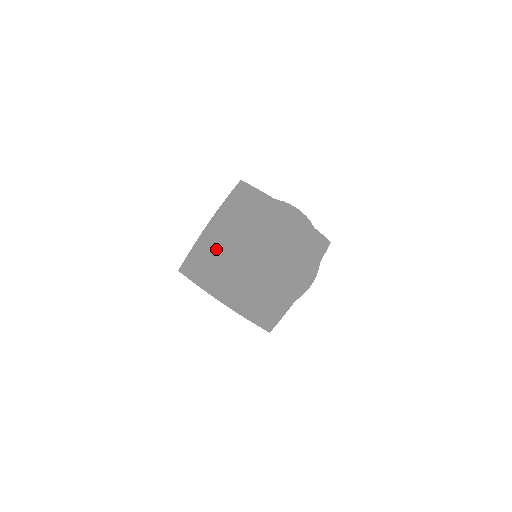
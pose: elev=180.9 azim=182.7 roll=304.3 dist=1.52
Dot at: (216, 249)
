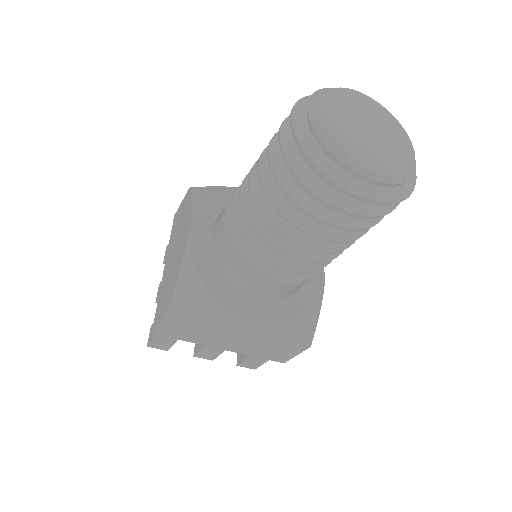
Dot at: occluded
